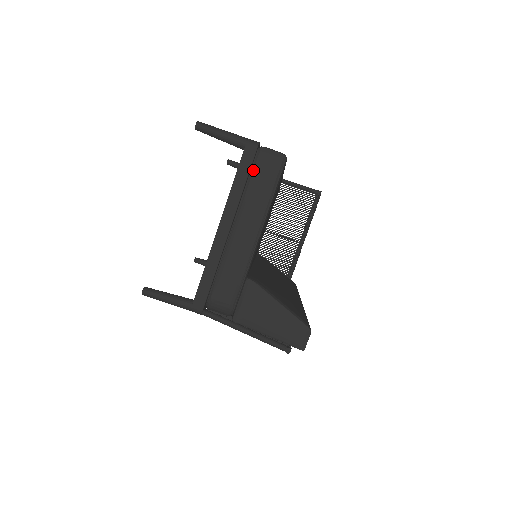
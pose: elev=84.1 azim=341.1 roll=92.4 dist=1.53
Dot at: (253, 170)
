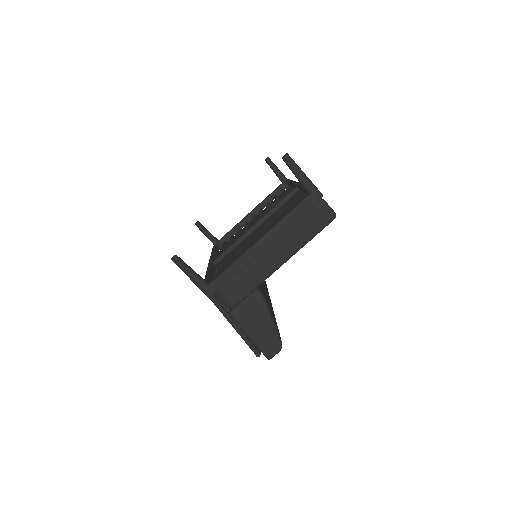
Dot at: (307, 213)
